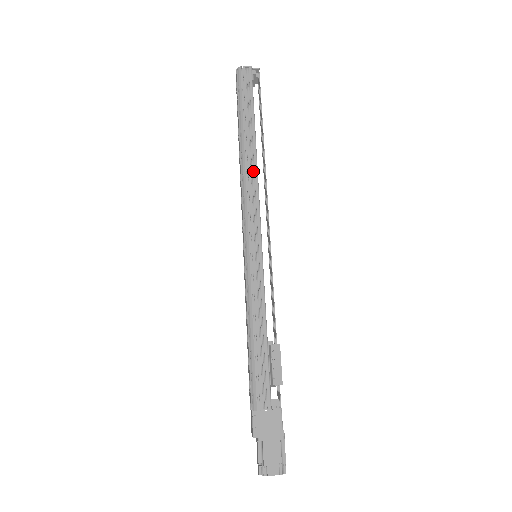
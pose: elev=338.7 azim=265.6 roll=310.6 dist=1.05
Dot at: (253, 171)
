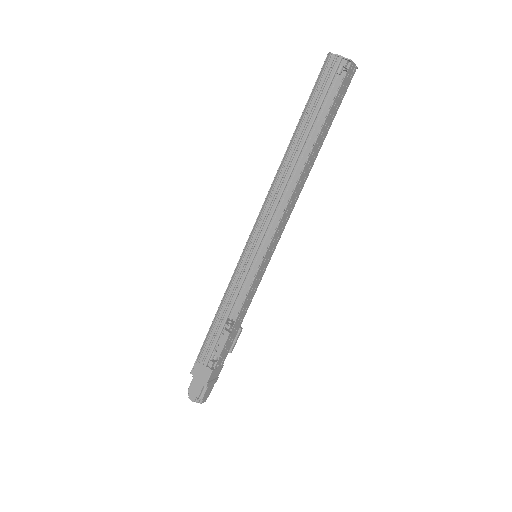
Dot at: (283, 182)
